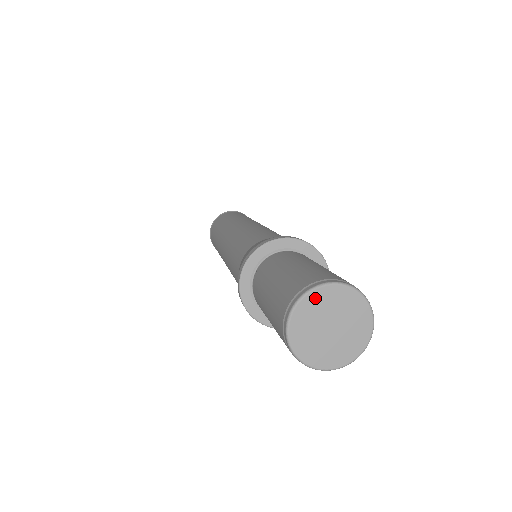
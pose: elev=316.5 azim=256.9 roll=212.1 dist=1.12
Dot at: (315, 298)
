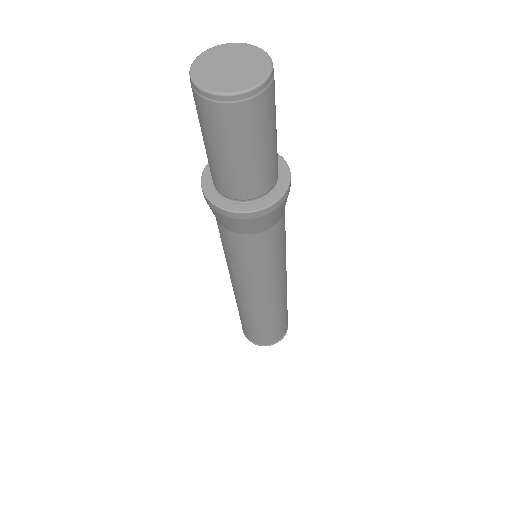
Dot at: (222, 49)
